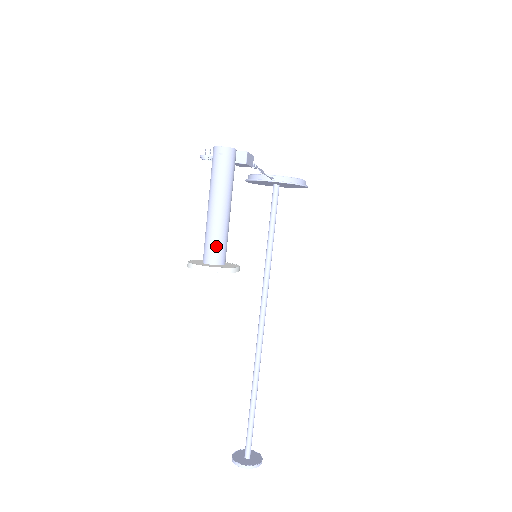
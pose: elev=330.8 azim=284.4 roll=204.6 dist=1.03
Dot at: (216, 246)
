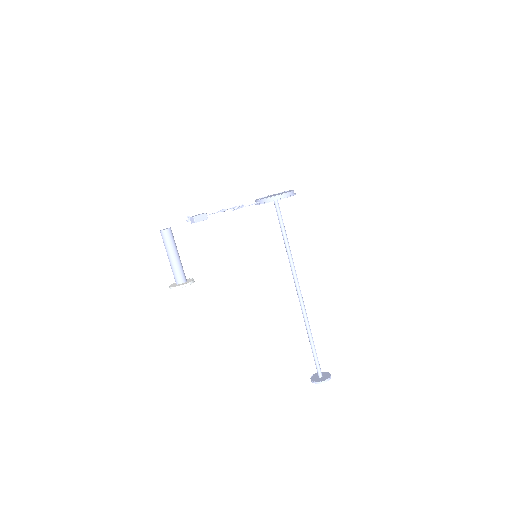
Dot at: (175, 276)
